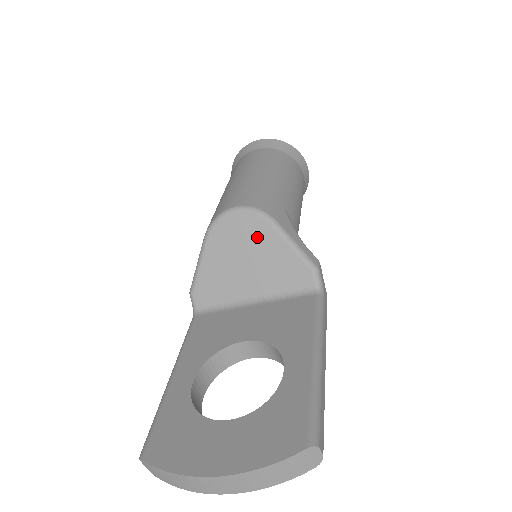
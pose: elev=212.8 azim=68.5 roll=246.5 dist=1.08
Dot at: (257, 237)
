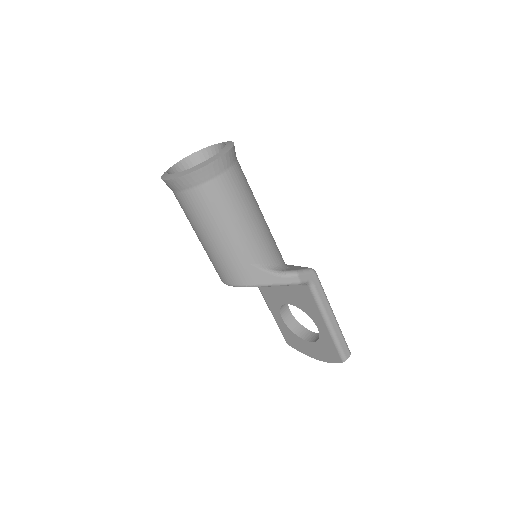
Dot at: occluded
